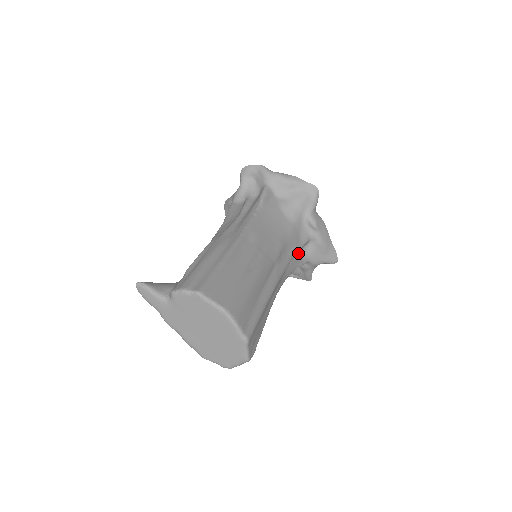
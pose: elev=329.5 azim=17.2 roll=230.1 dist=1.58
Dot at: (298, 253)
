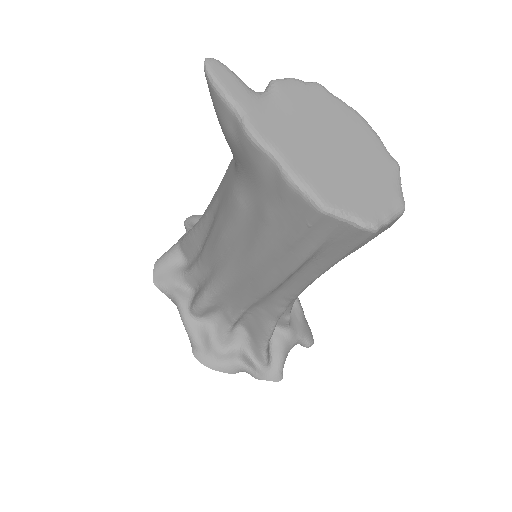
Dot at: occluded
